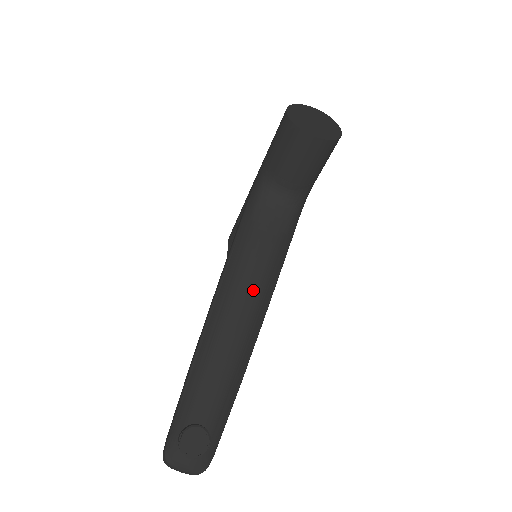
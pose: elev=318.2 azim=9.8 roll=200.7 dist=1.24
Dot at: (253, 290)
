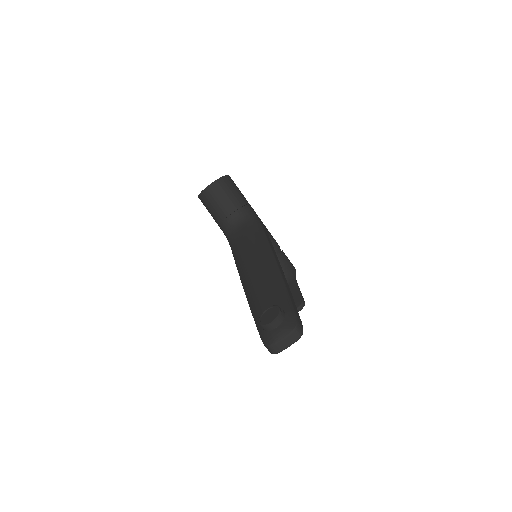
Dot at: (253, 254)
